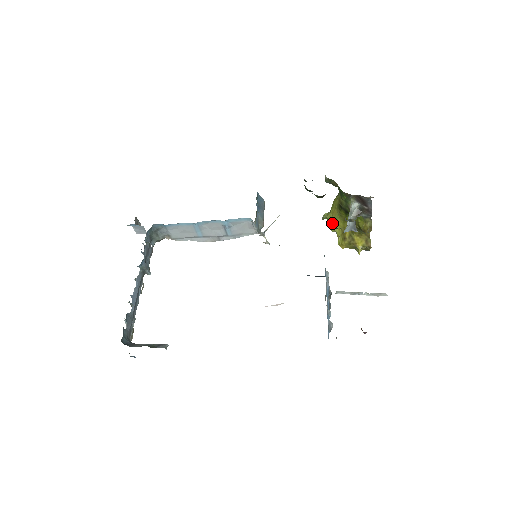
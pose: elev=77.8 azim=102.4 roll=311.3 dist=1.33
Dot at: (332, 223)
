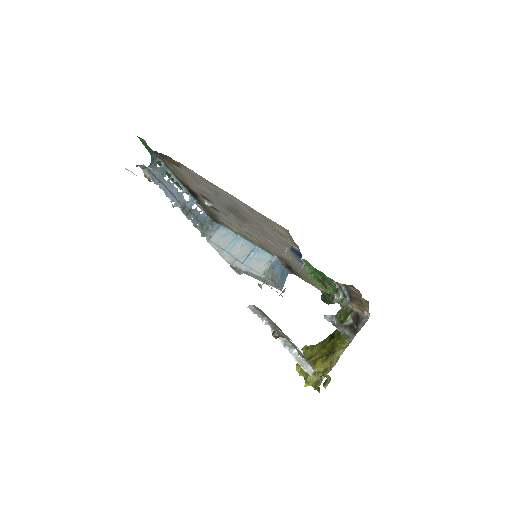
Dot at: (308, 350)
